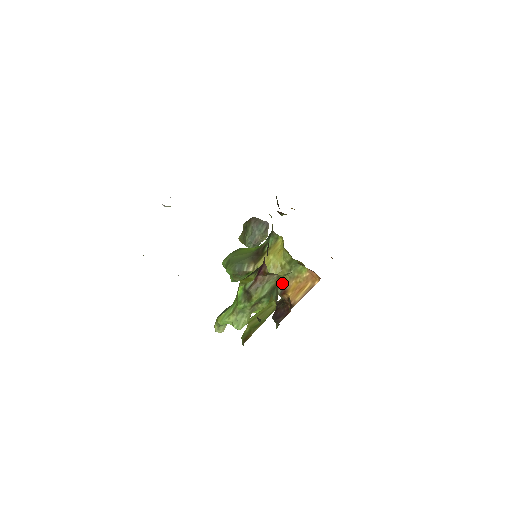
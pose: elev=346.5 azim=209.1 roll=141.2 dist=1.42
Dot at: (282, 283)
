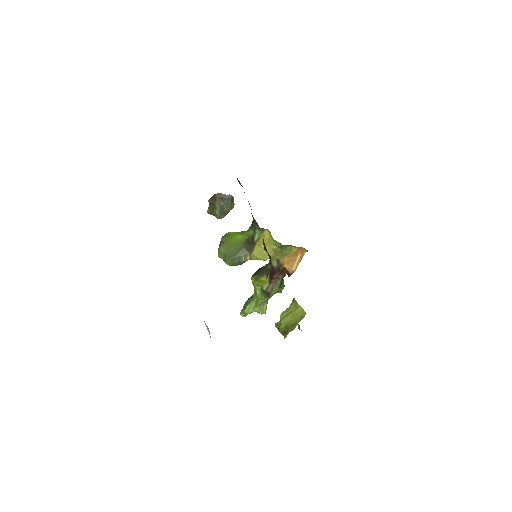
Dot at: (276, 259)
